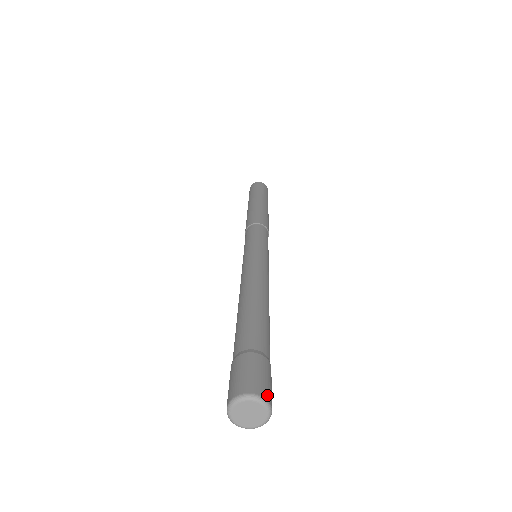
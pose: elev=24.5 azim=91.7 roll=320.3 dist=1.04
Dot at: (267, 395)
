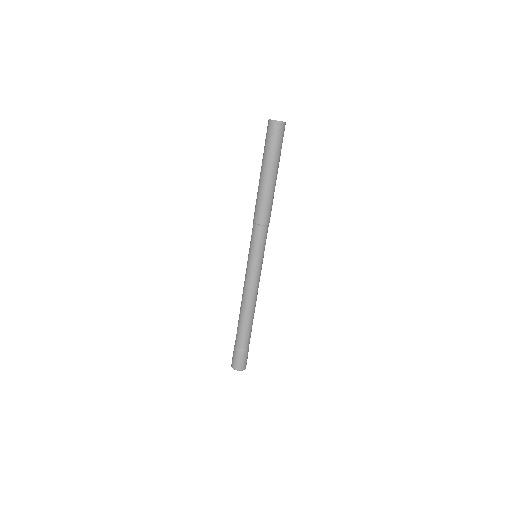
Dot at: (241, 368)
